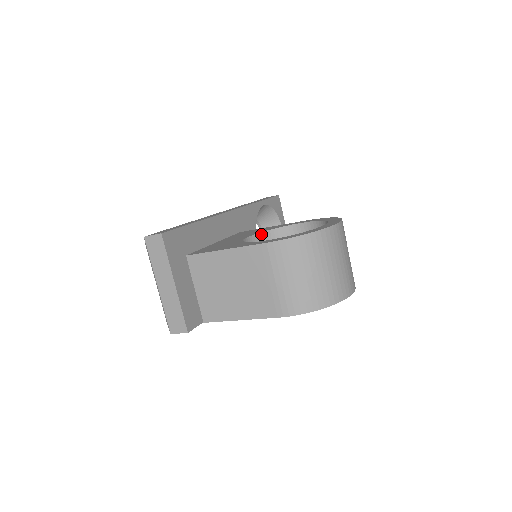
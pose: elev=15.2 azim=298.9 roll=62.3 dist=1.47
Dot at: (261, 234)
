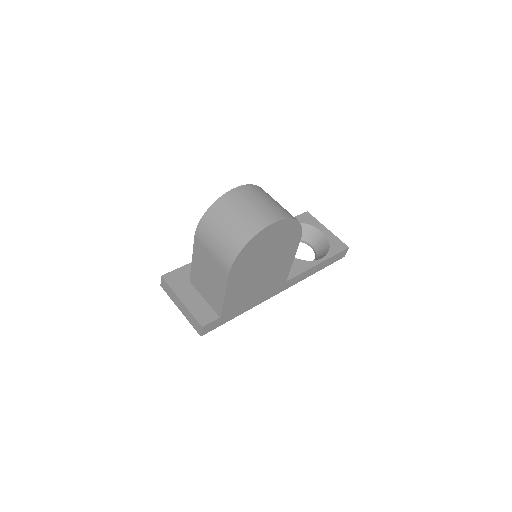
Dot at: occluded
